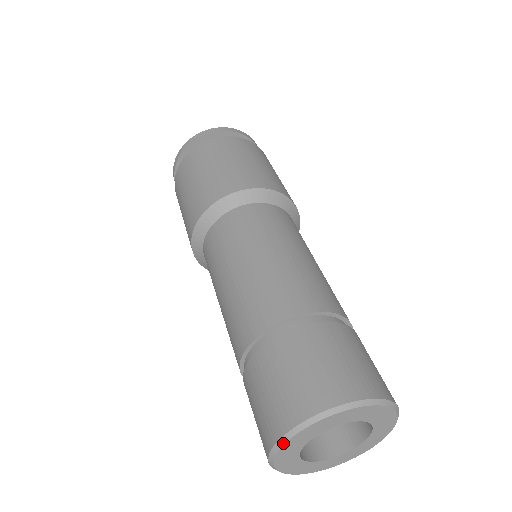
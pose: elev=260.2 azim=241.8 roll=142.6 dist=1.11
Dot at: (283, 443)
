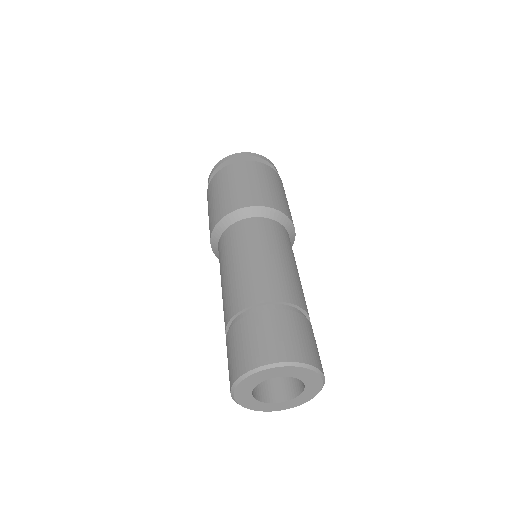
Dot at: (234, 399)
